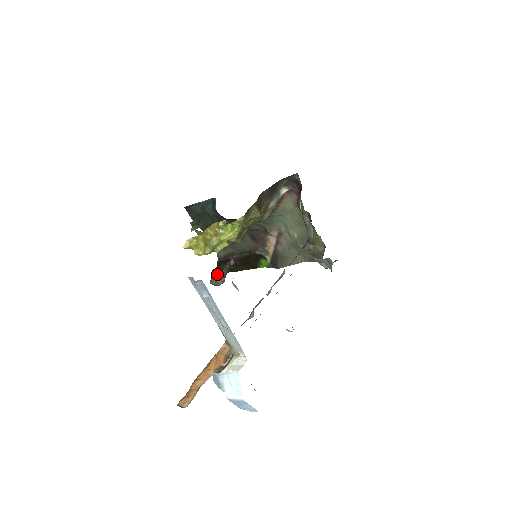
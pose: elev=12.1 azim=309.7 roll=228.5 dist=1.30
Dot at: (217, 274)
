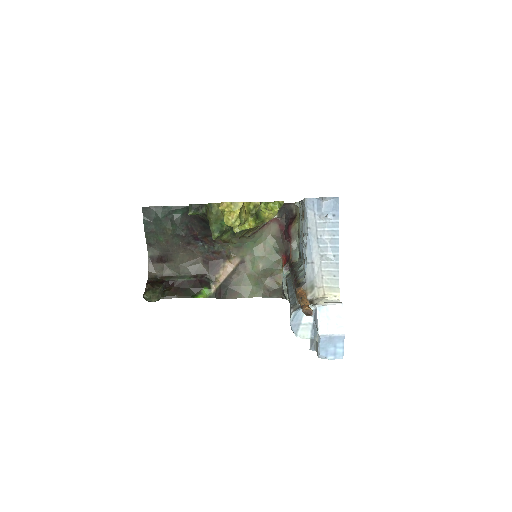
Dot at: (154, 289)
